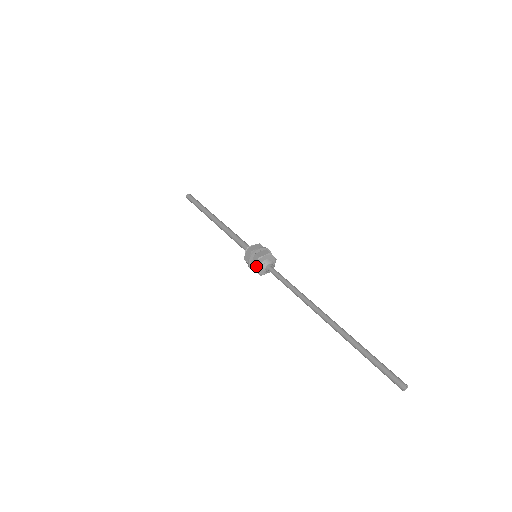
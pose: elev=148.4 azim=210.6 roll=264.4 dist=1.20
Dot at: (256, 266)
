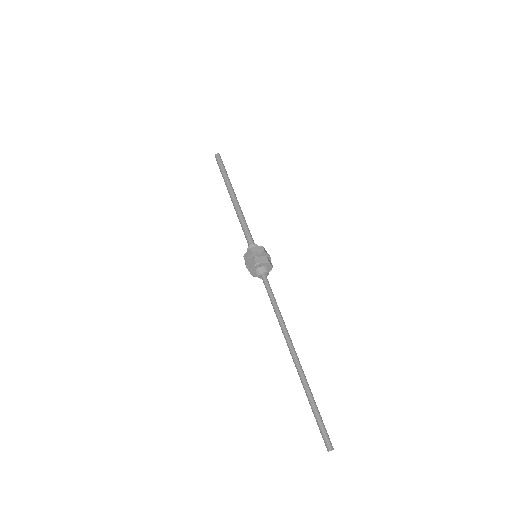
Dot at: (253, 276)
